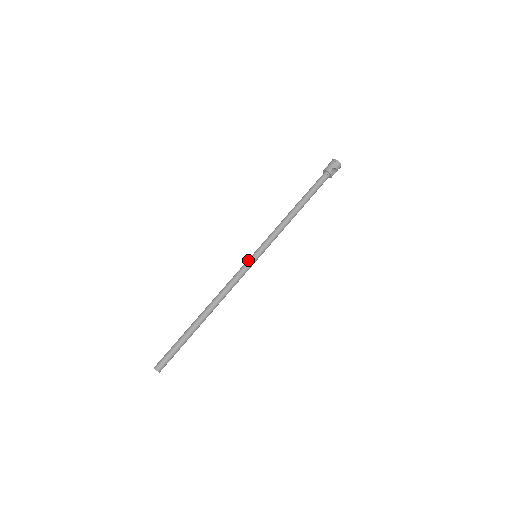
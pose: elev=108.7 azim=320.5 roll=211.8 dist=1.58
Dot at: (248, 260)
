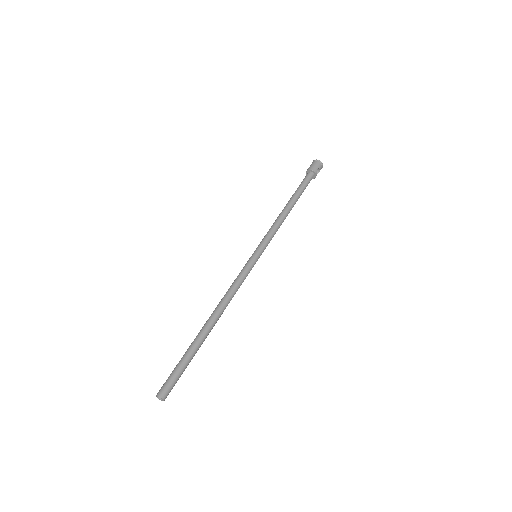
Dot at: (250, 260)
